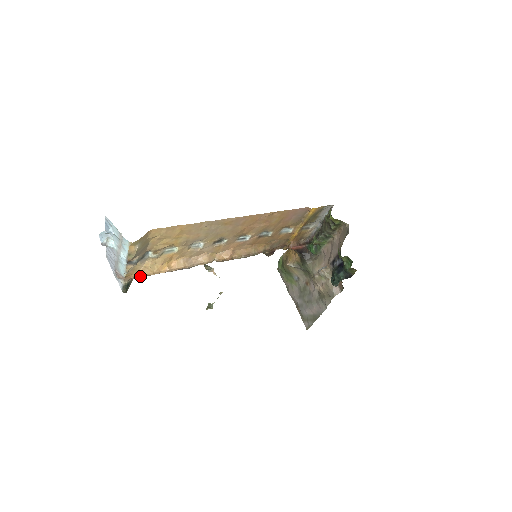
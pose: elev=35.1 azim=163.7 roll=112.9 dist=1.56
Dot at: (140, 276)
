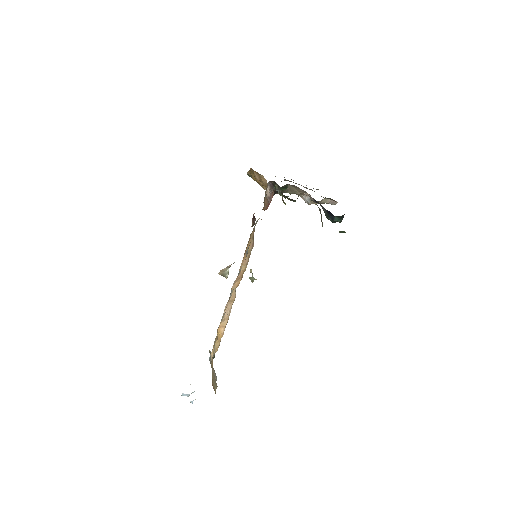
Dot at: occluded
